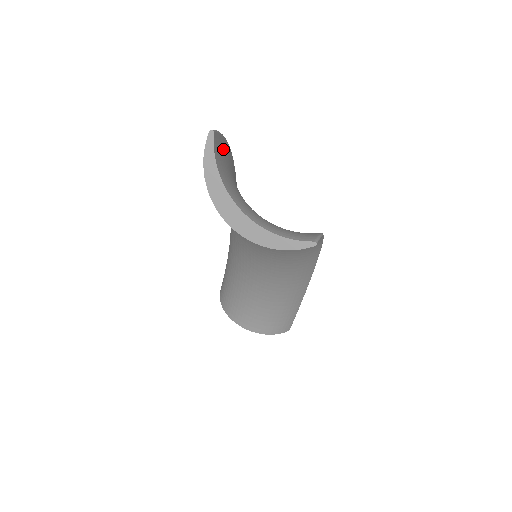
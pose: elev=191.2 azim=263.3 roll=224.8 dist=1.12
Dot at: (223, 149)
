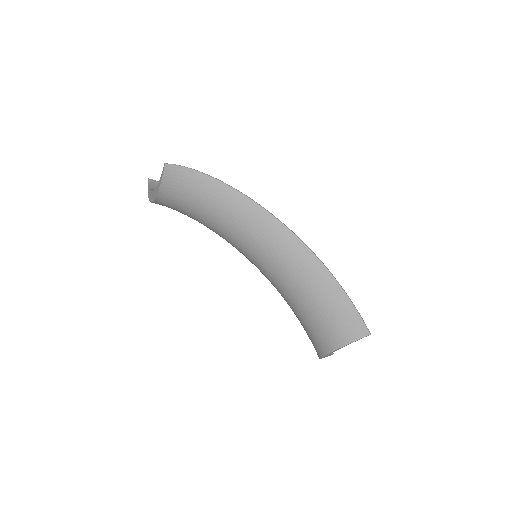
Dot at: occluded
